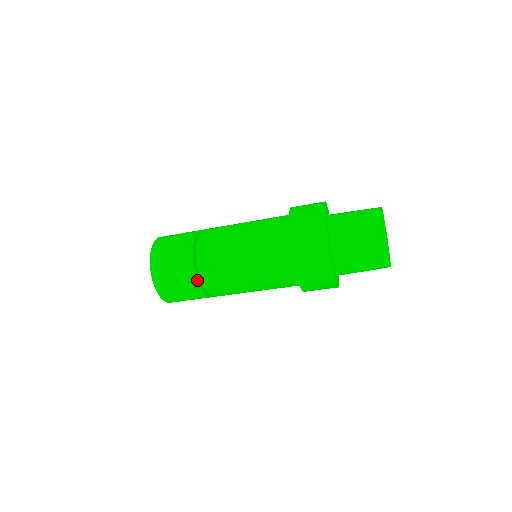
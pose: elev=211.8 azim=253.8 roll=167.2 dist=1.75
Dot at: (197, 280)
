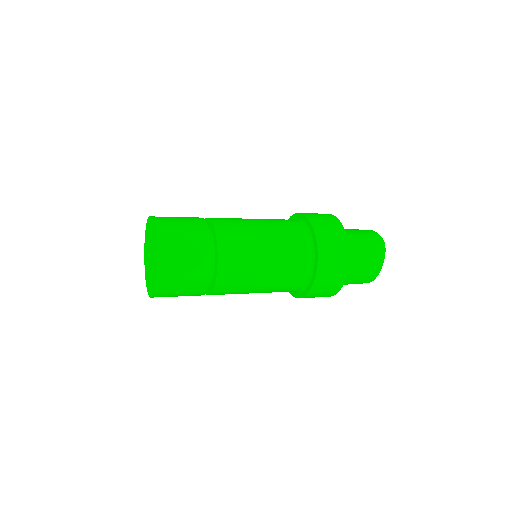
Dot at: (207, 289)
